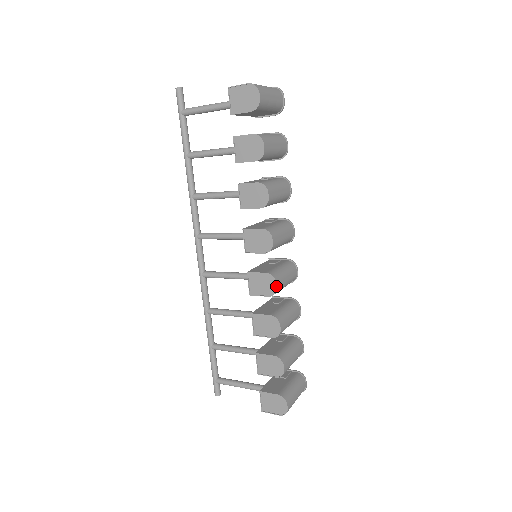
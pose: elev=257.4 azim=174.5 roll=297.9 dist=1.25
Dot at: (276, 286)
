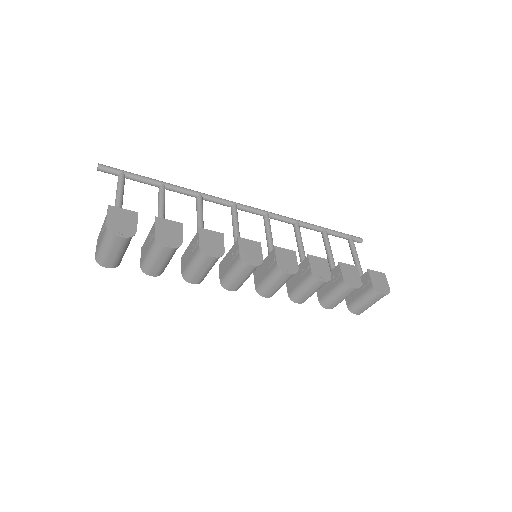
Dot at: (266, 297)
